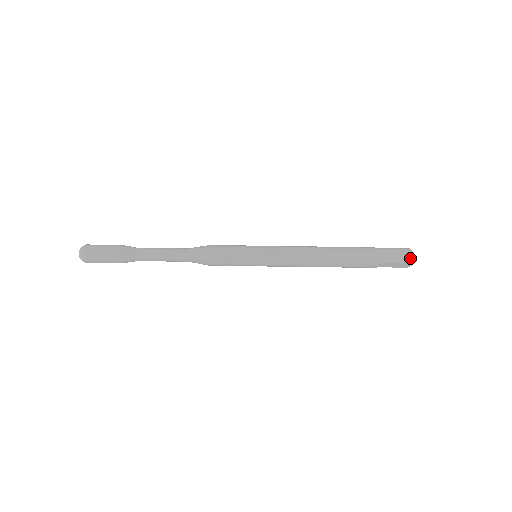
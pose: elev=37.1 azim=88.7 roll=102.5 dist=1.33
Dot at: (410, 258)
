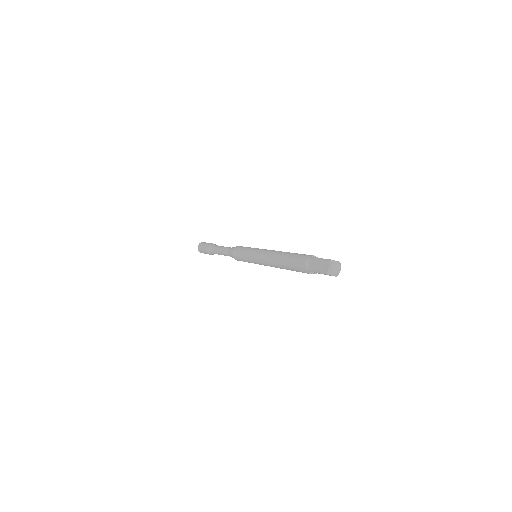
Dot at: (326, 270)
